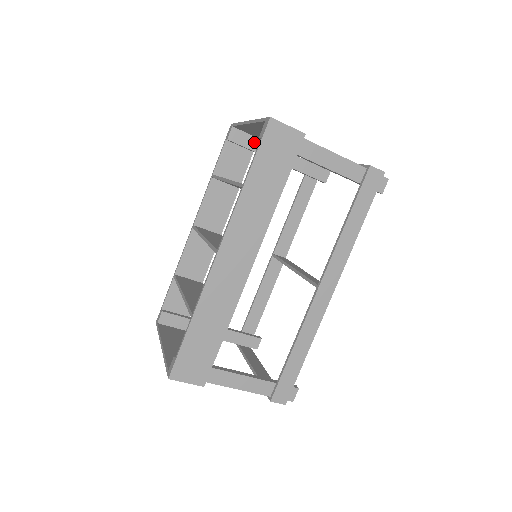
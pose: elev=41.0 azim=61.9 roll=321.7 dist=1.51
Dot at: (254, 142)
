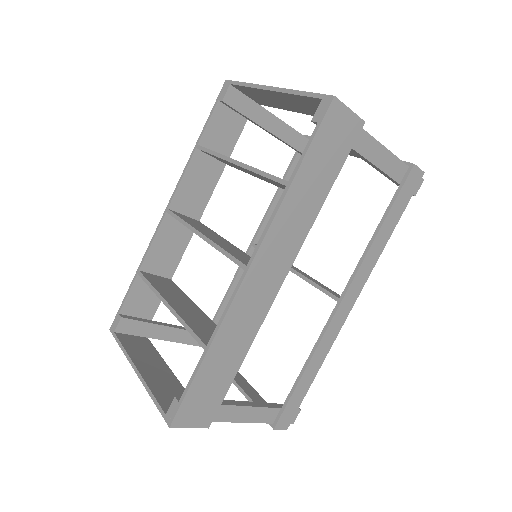
Dot at: (252, 108)
